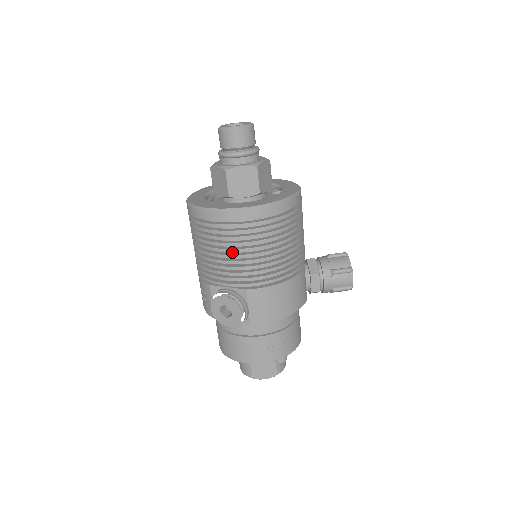
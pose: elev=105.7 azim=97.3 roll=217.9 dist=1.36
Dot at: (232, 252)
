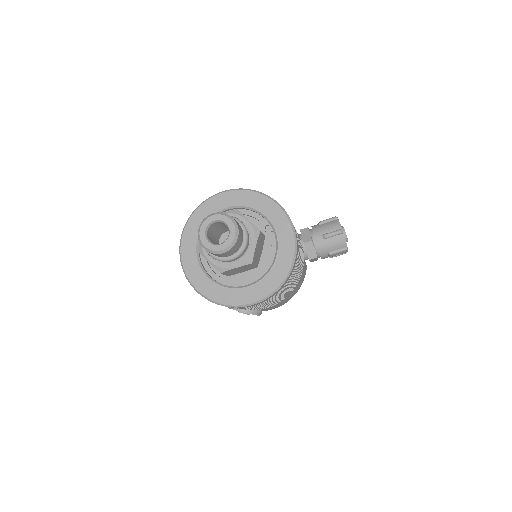
Dot at: occluded
